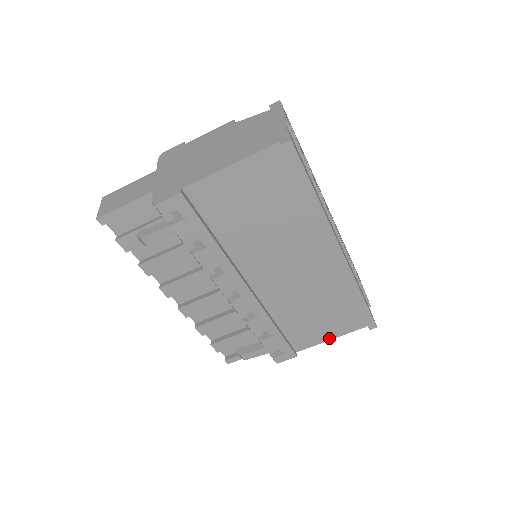
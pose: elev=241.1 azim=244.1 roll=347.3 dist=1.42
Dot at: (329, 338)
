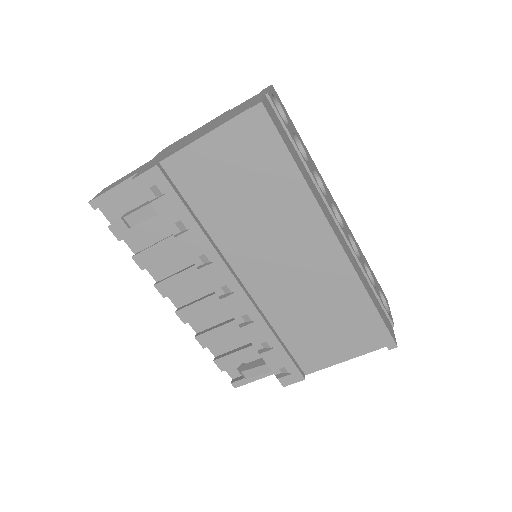
Dot at: (342, 359)
